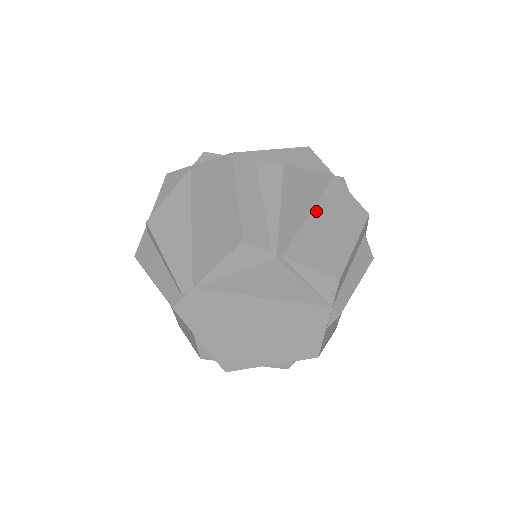
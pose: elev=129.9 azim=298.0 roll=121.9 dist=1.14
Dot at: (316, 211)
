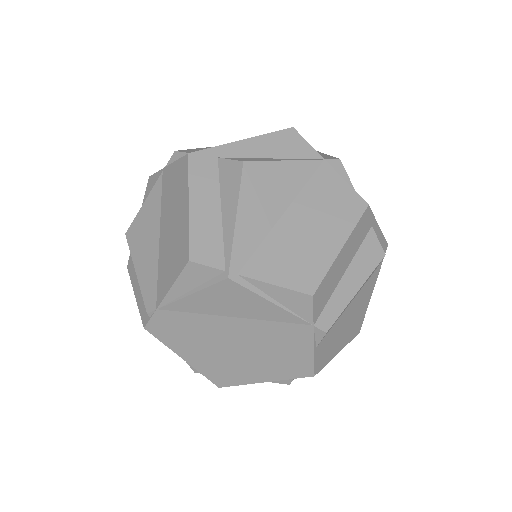
Dot at: (291, 211)
